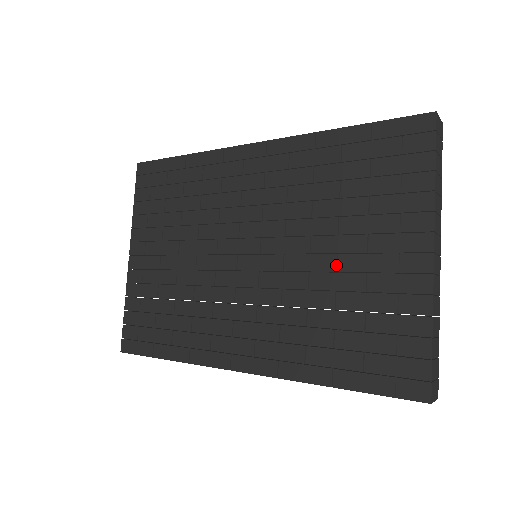
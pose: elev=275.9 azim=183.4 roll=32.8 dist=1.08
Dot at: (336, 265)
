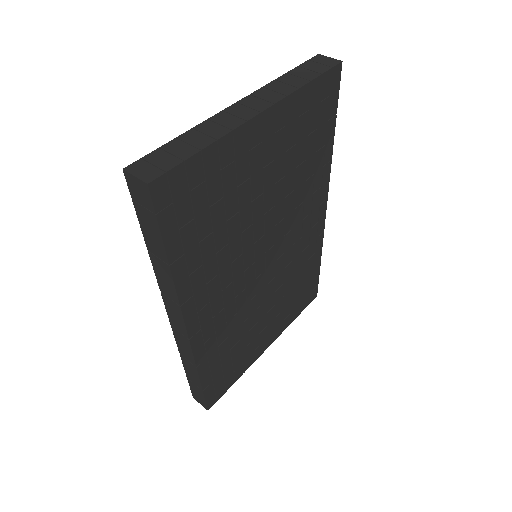
Dot at: occluded
